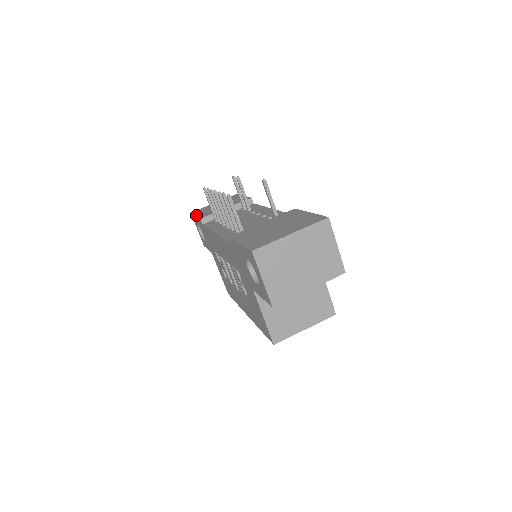
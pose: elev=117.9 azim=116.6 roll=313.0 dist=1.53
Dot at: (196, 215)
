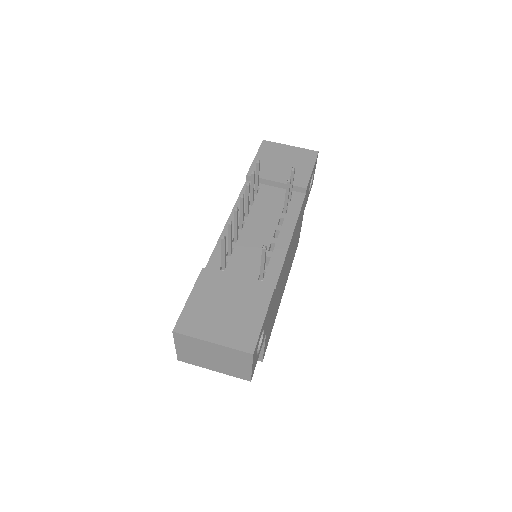
Dot at: (255, 158)
